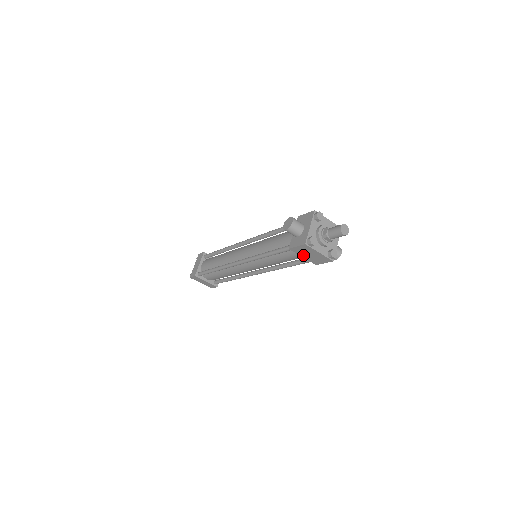
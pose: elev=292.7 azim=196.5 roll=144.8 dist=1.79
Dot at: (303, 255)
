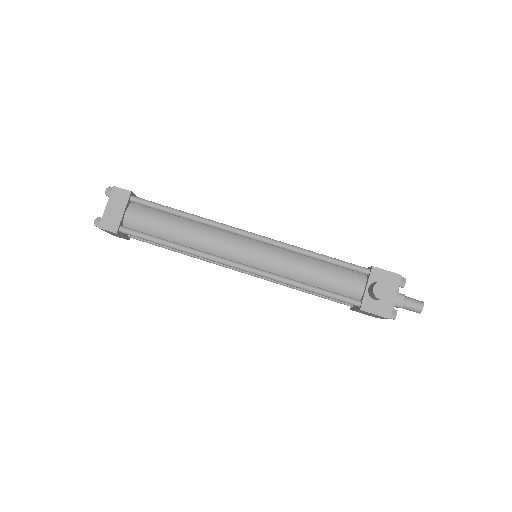
Dot at: (360, 311)
